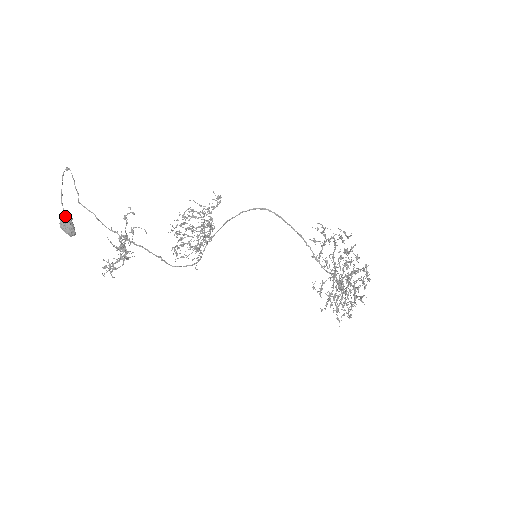
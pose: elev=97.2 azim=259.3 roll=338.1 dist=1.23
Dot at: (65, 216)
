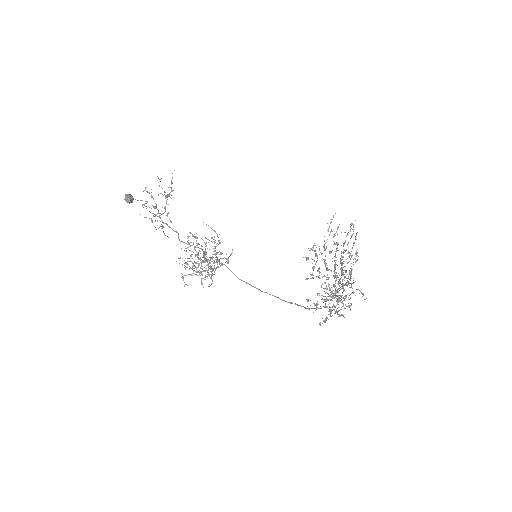
Dot at: occluded
